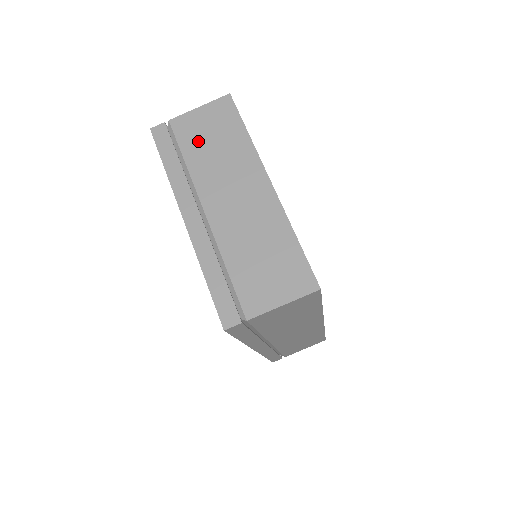
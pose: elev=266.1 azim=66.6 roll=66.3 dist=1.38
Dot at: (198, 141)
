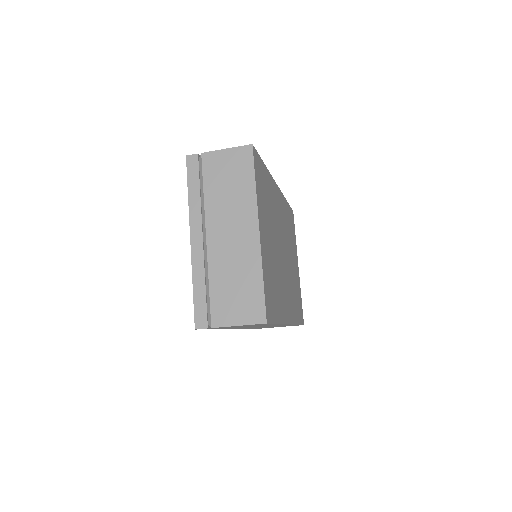
Dot at: (217, 178)
